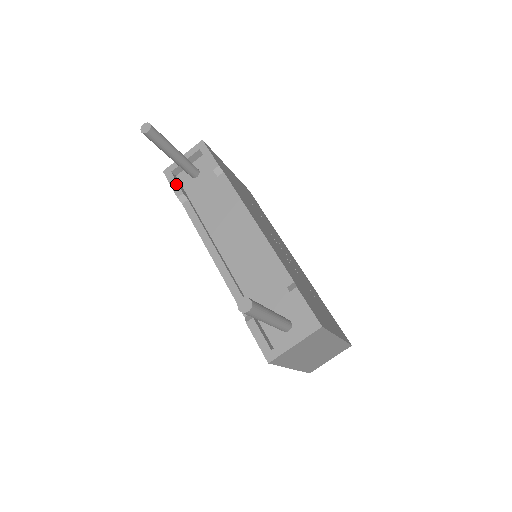
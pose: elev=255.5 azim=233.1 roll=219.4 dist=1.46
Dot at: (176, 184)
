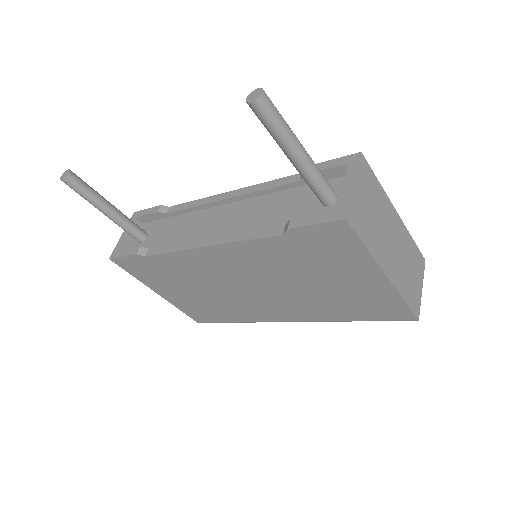
Dot at: (128, 250)
